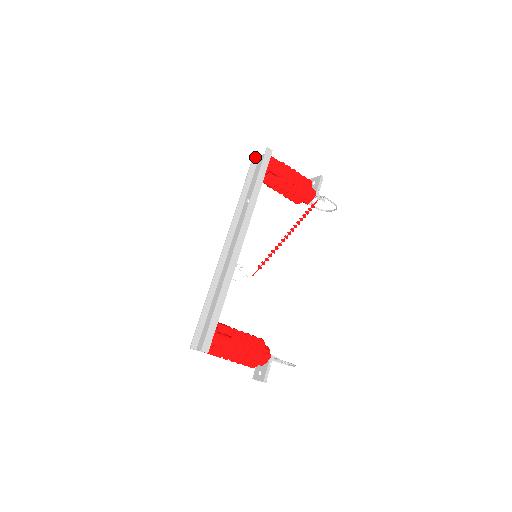
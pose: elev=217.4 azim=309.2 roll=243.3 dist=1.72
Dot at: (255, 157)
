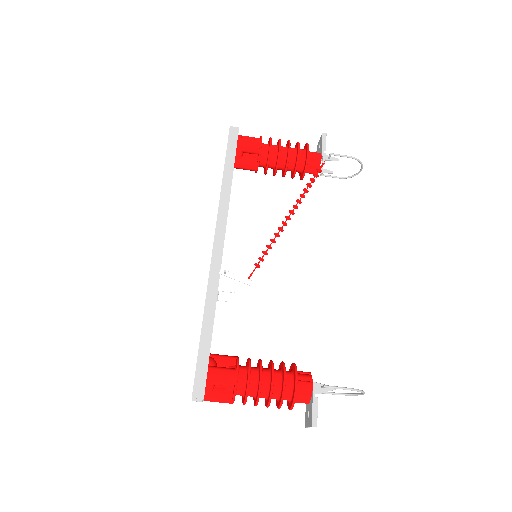
Dot at: occluded
